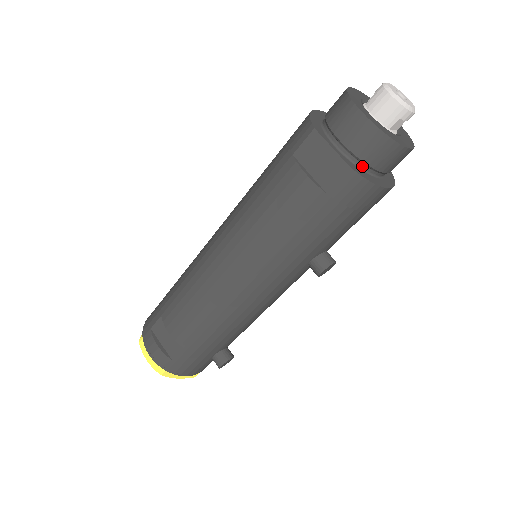
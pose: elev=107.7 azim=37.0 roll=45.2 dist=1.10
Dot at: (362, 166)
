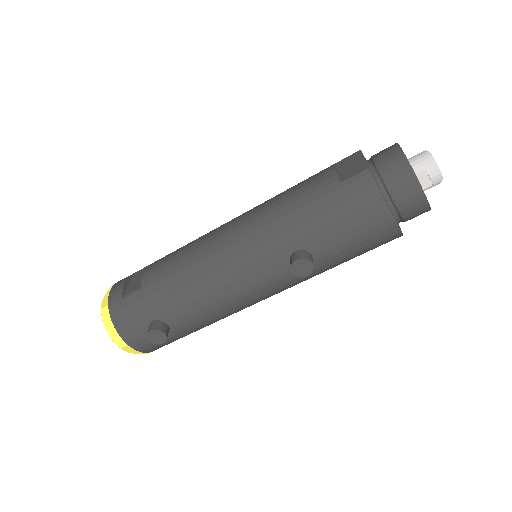
Dot at: (379, 181)
